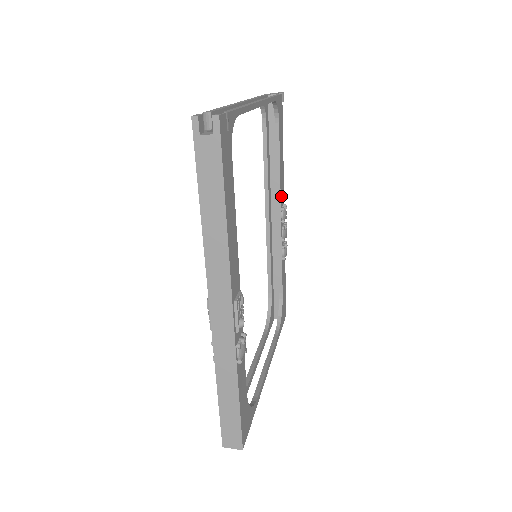
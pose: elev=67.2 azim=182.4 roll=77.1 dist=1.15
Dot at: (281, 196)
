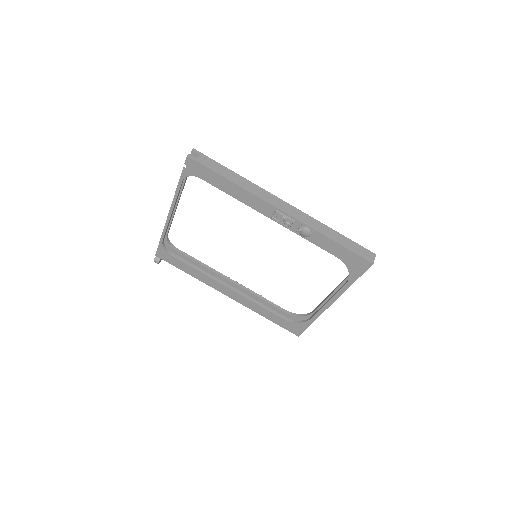
Dot at: (220, 275)
